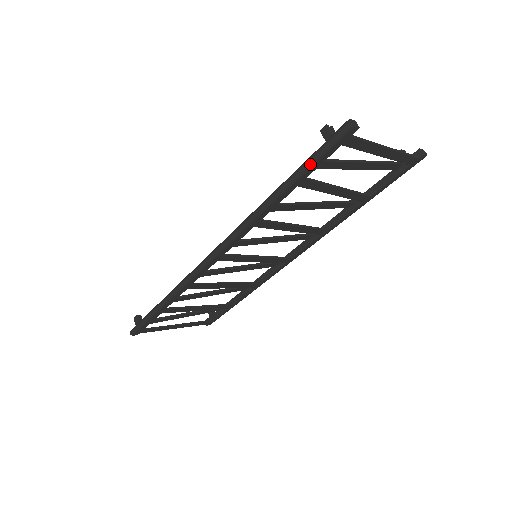
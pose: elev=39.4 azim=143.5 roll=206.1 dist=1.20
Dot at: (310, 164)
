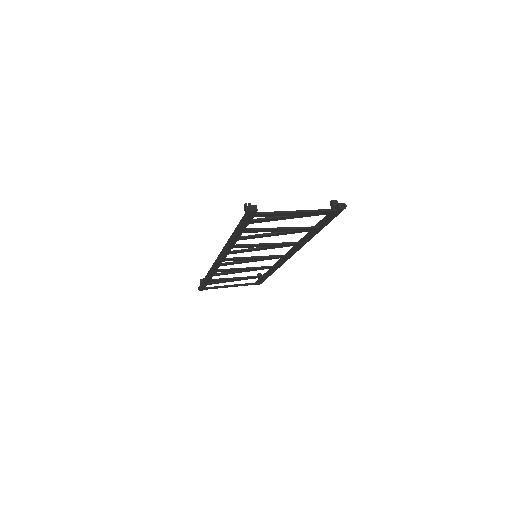
Dot at: (240, 225)
